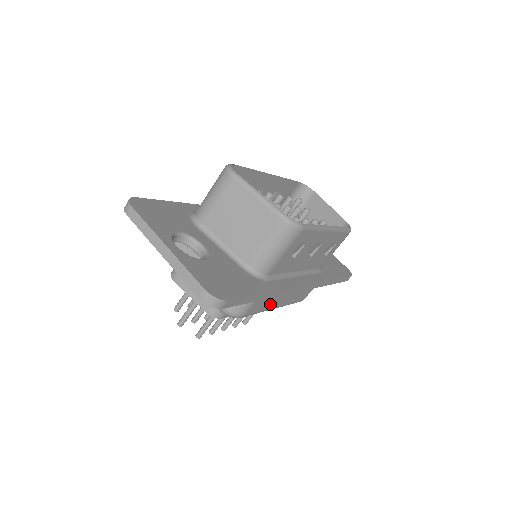
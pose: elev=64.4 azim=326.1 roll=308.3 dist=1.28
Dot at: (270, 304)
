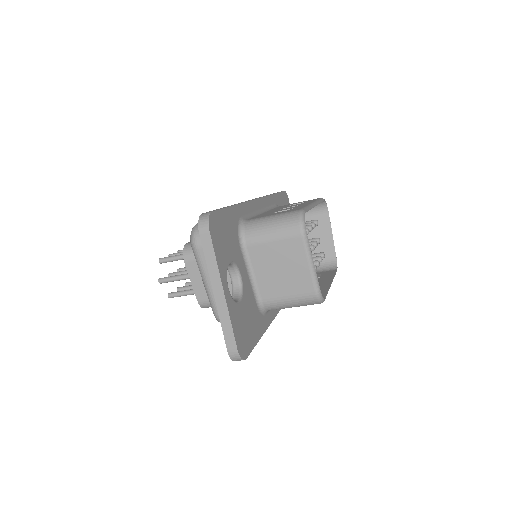
Dot at: occluded
